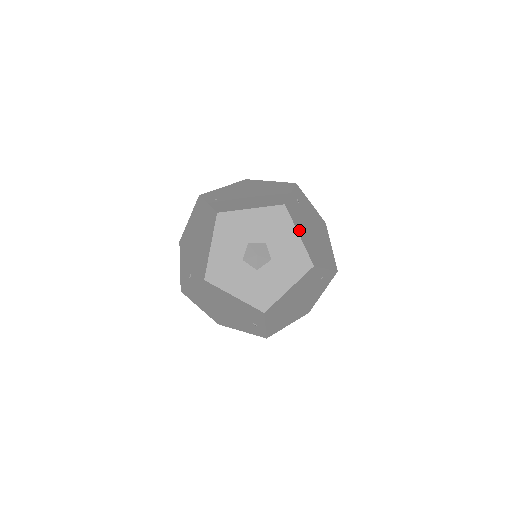
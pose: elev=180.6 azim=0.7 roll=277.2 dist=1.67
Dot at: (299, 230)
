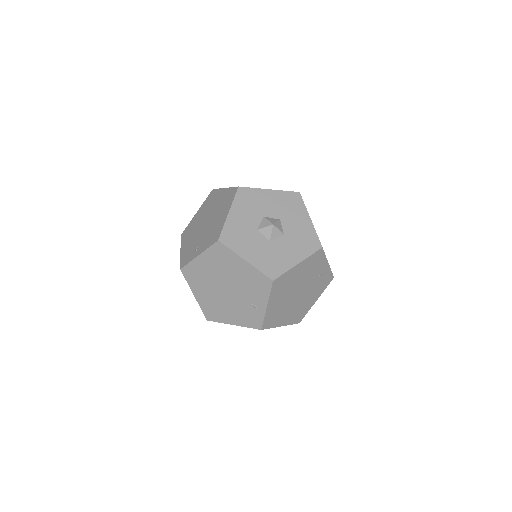
Dot at: occluded
